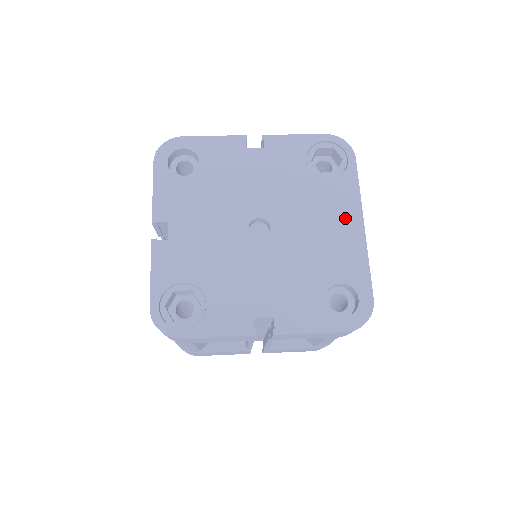
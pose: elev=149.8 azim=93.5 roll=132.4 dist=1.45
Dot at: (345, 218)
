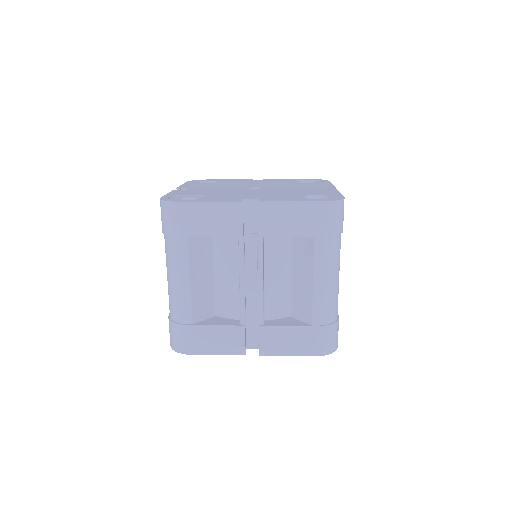
Dot at: (321, 187)
